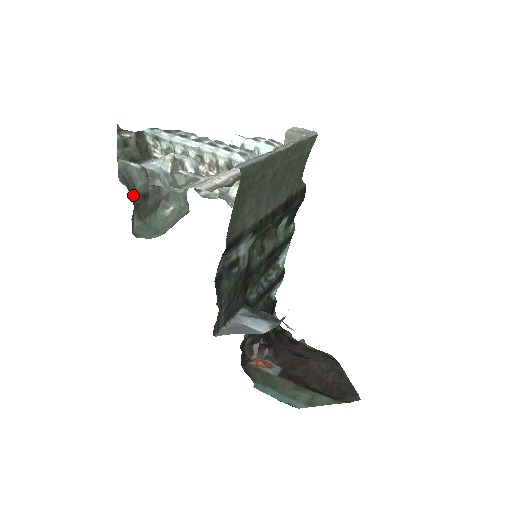
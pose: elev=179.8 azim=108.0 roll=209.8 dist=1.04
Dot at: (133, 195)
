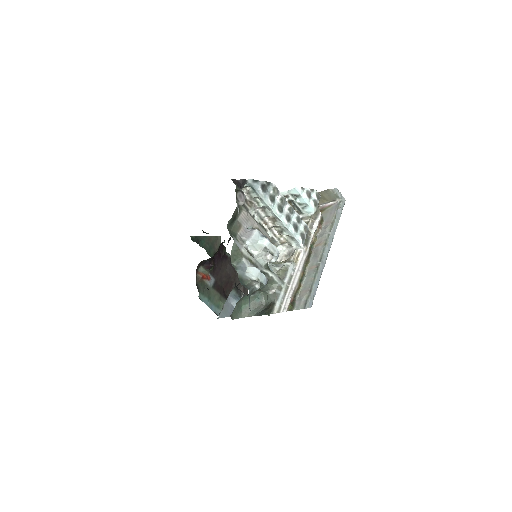
Dot at: occluded
